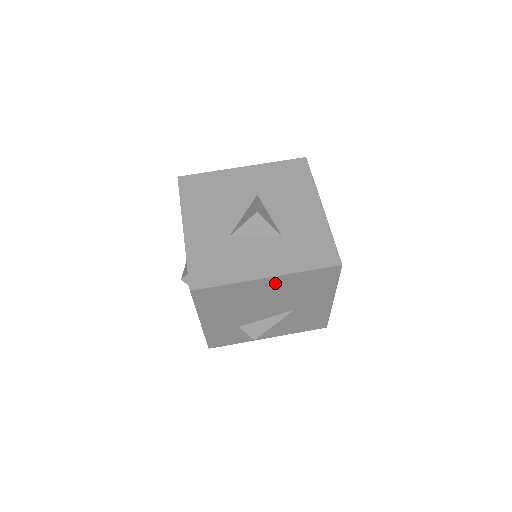
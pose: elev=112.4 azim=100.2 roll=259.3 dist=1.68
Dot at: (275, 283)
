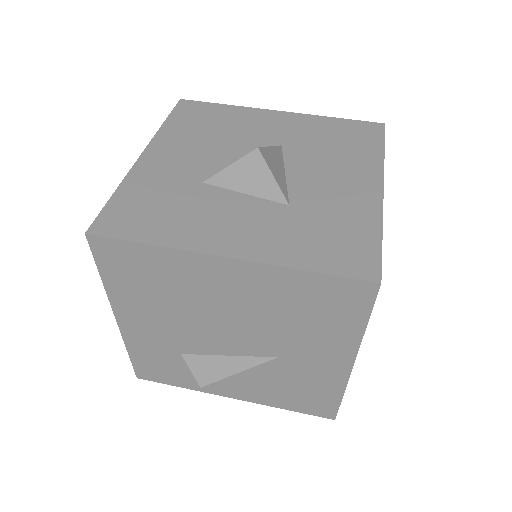
Dot at: (243, 278)
